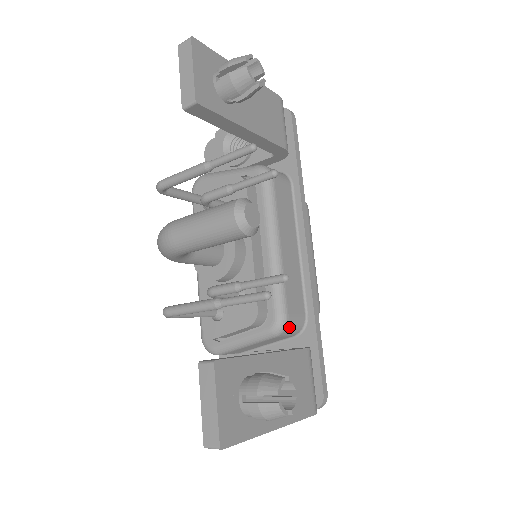
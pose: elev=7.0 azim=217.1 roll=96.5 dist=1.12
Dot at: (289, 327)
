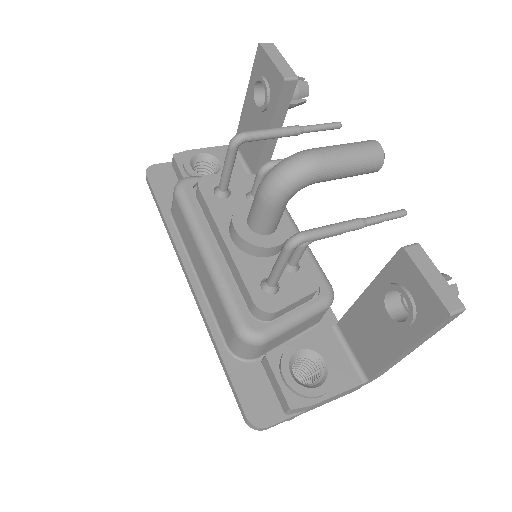
Dot at: occluded
